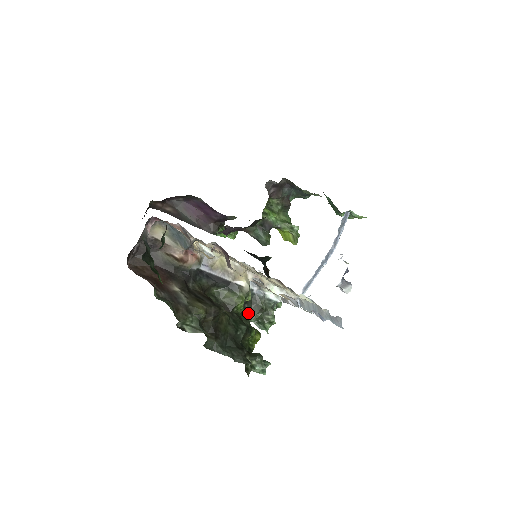
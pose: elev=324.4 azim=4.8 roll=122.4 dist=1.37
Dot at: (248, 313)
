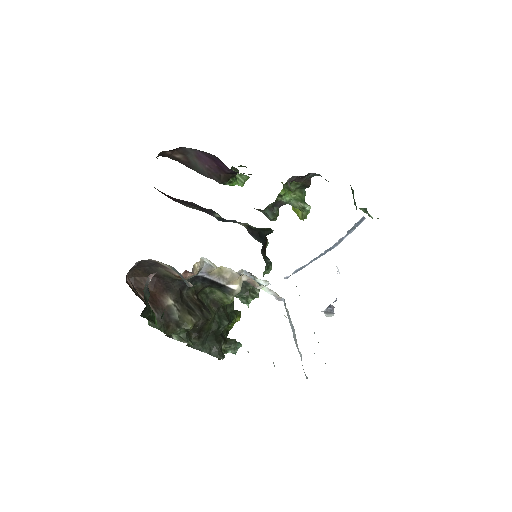
Dot at: occluded
